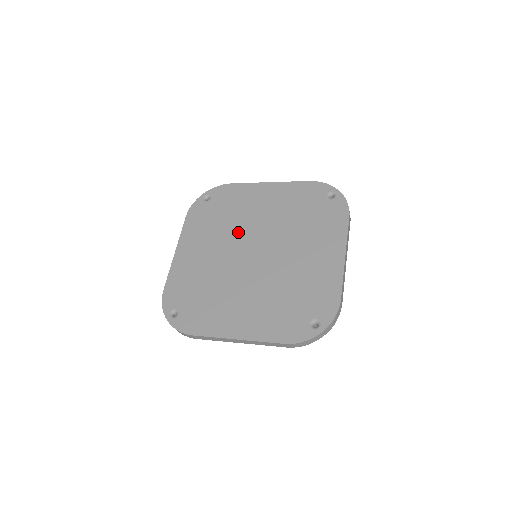
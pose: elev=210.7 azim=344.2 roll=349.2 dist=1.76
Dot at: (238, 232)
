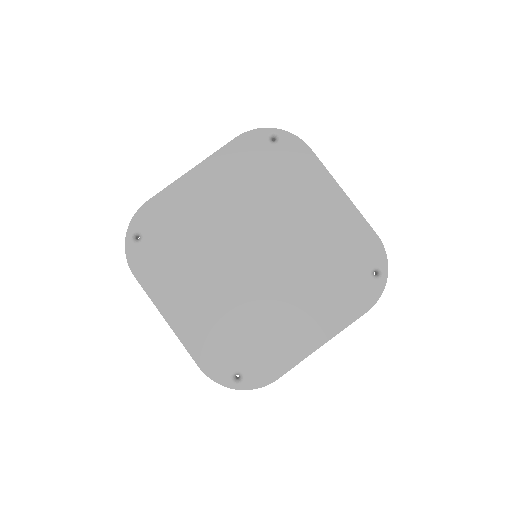
Dot at: (264, 215)
